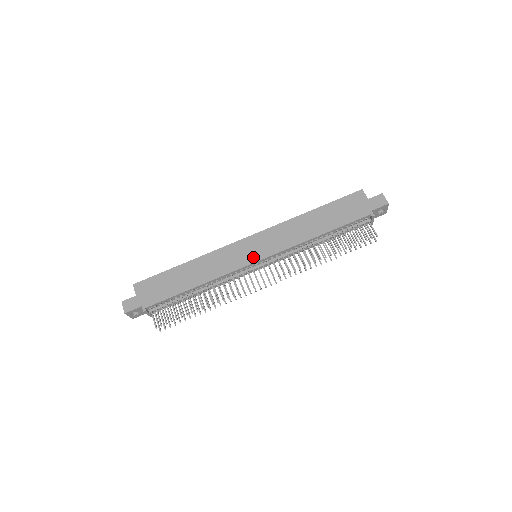
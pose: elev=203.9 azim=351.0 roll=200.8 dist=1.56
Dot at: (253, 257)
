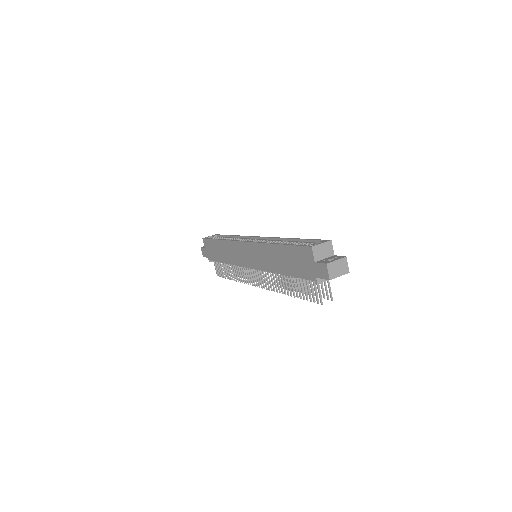
Dot at: (247, 263)
